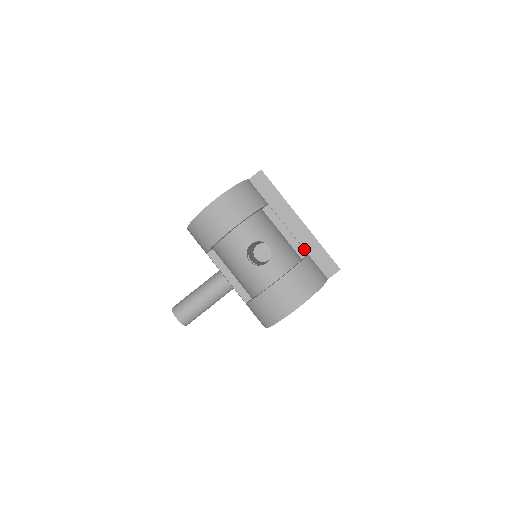
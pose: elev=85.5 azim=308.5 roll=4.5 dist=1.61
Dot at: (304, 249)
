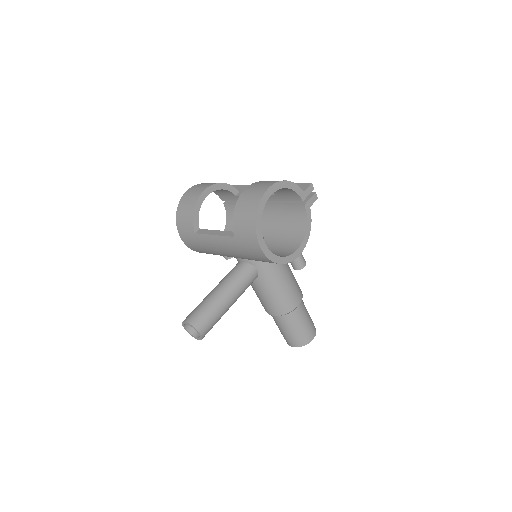
Dot at: occluded
